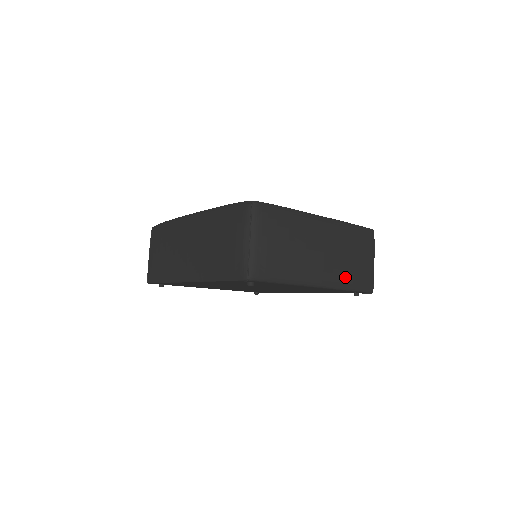
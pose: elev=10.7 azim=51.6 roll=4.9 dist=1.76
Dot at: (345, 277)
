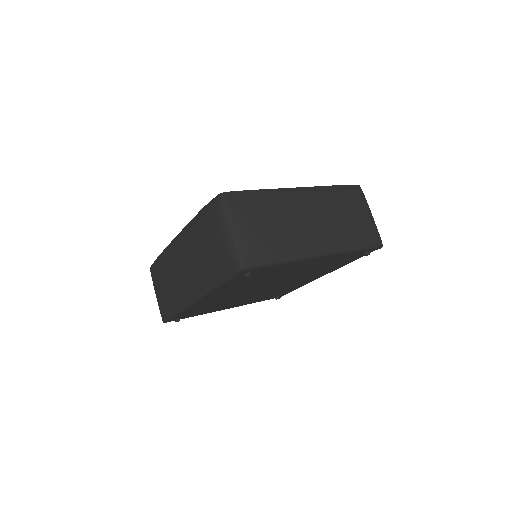
Dot at: (345, 238)
